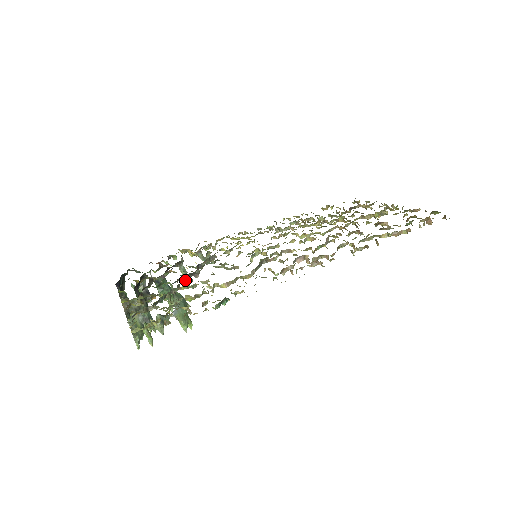
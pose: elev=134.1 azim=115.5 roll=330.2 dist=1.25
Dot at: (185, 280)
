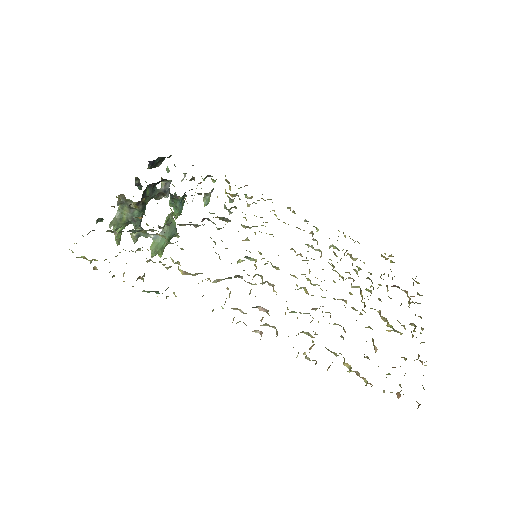
Dot at: (178, 224)
